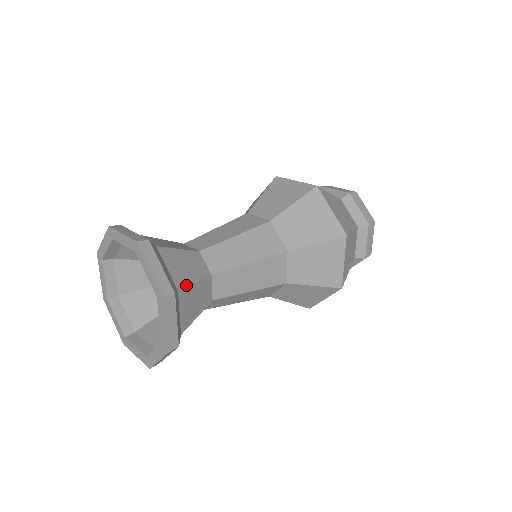
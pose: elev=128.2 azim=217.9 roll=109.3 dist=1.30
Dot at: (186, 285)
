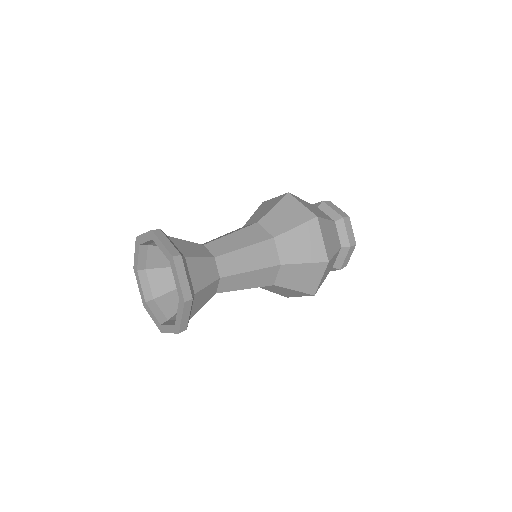
Dot at: (201, 289)
